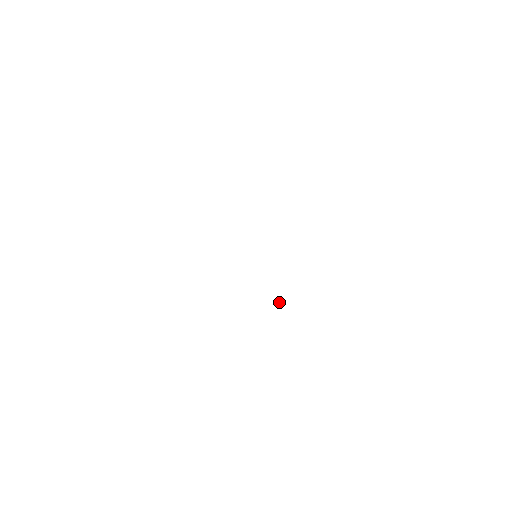
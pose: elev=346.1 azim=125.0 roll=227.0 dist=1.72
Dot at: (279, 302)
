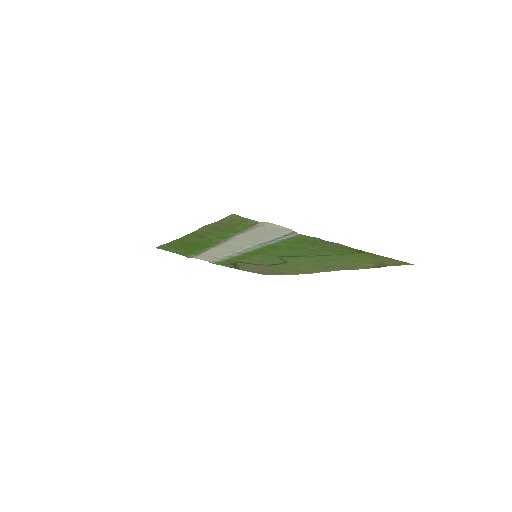
Dot at: (228, 239)
